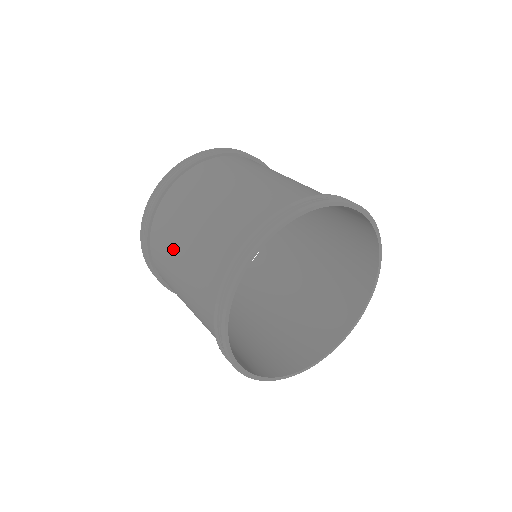
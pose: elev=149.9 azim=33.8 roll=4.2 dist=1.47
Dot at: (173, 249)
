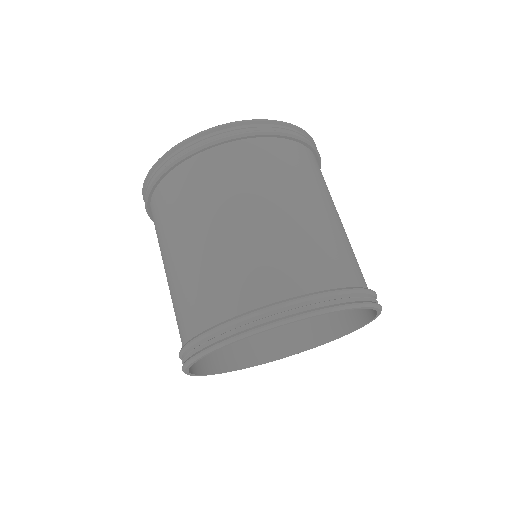
Dot at: (163, 250)
